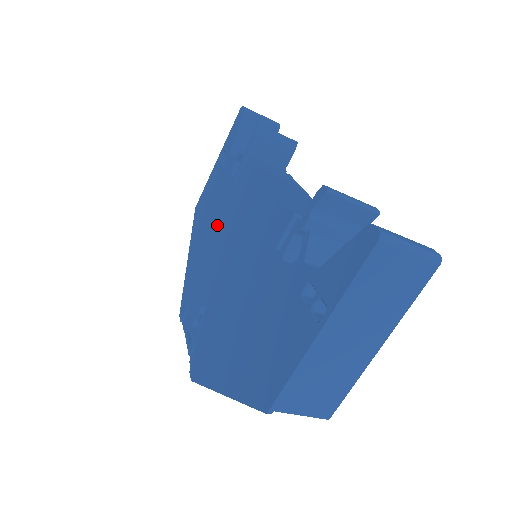
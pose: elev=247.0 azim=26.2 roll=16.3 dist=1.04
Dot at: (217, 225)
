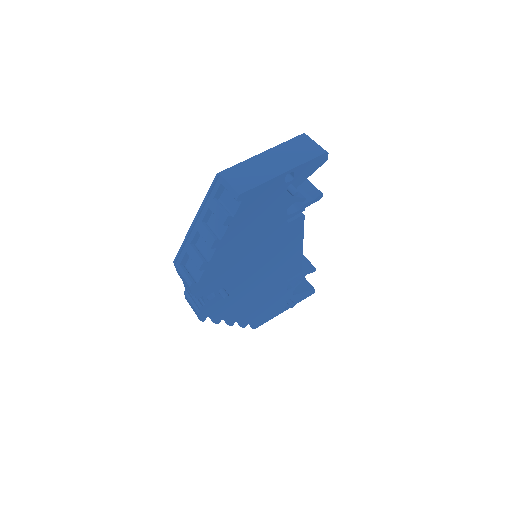
Dot at: occluded
